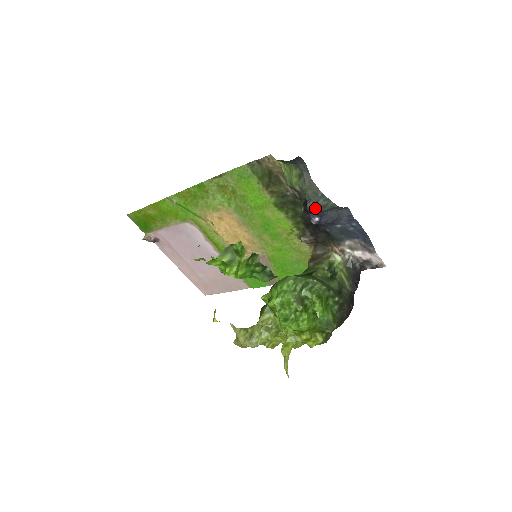
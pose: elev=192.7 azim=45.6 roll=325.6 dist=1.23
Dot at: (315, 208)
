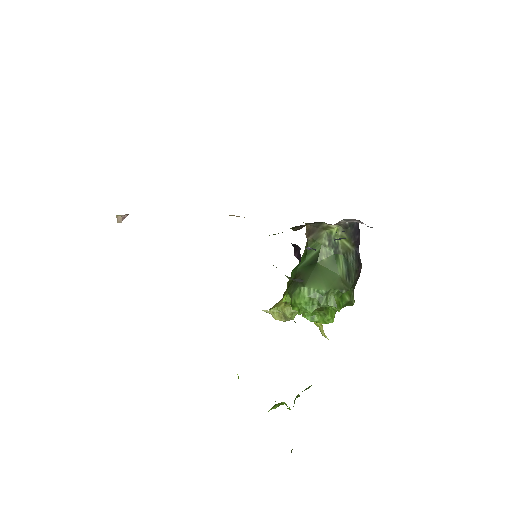
Dot at: occluded
